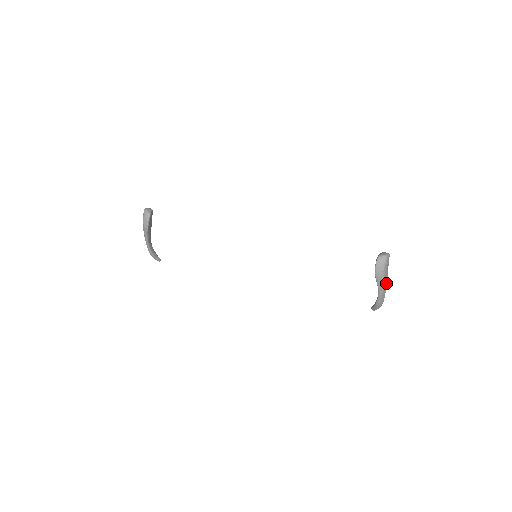
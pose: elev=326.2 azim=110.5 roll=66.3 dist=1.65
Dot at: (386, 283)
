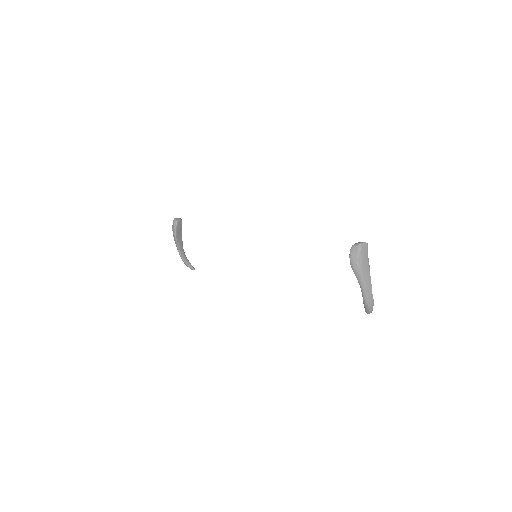
Dot at: (369, 277)
